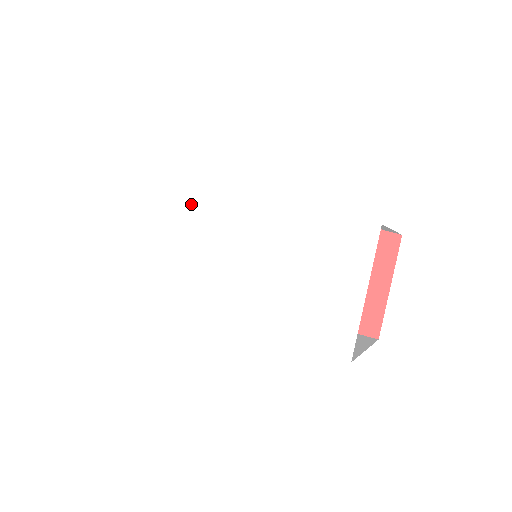
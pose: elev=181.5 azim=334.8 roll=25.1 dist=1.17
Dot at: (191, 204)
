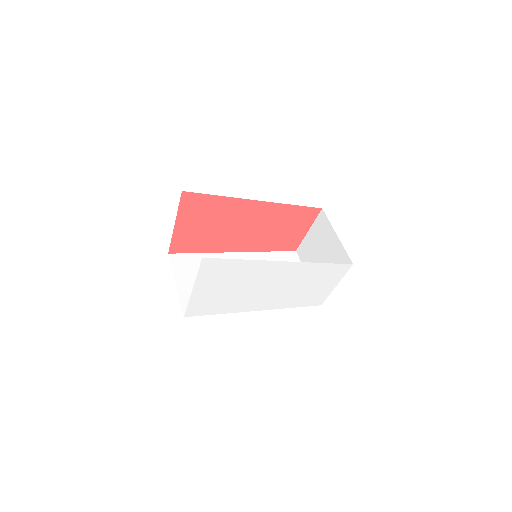
Dot at: (248, 273)
